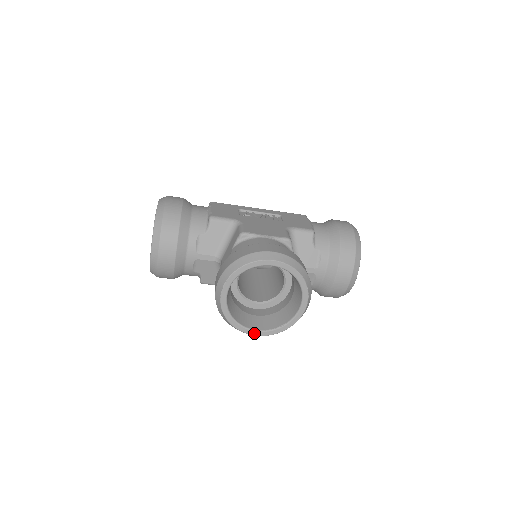
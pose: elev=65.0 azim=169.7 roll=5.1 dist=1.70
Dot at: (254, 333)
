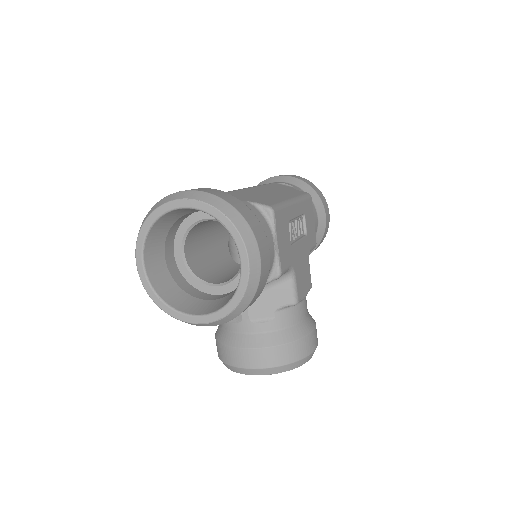
Dot at: occluded
